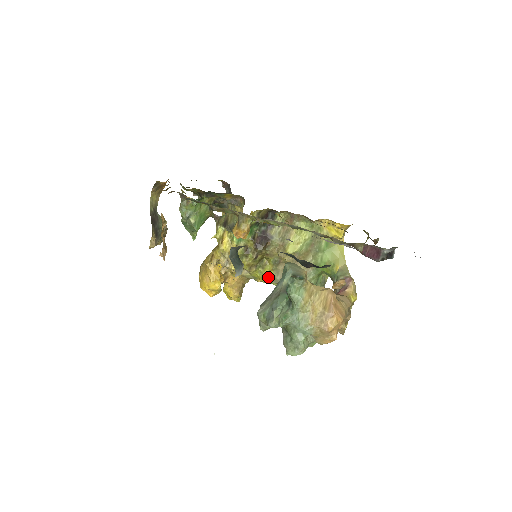
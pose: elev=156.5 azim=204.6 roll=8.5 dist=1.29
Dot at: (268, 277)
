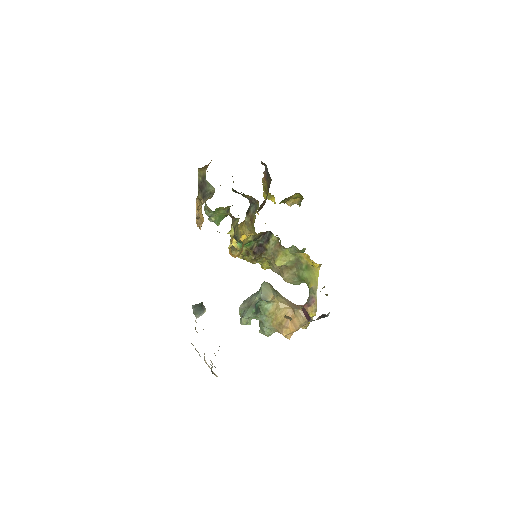
Dot at: (267, 268)
